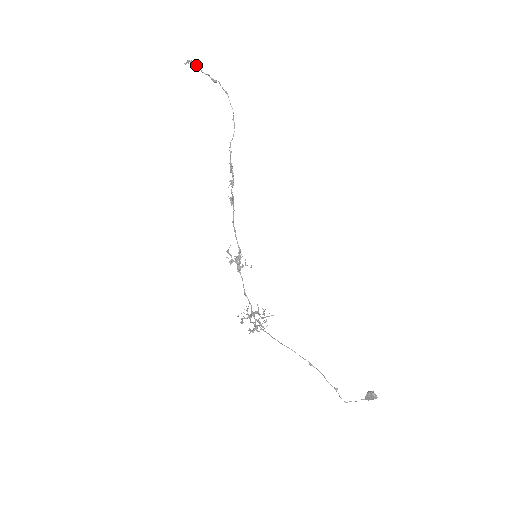
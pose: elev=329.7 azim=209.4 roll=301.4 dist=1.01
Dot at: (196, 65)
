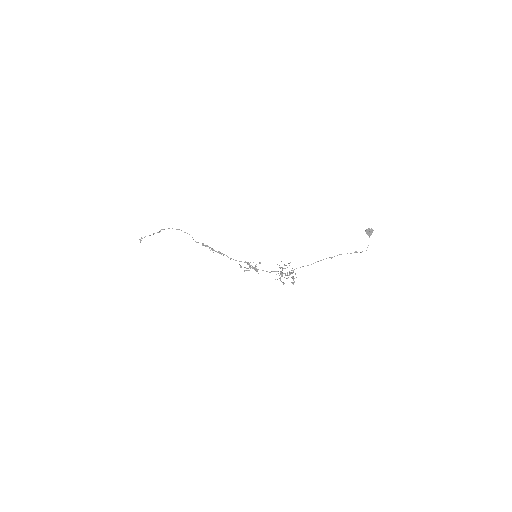
Dot at: occluded
